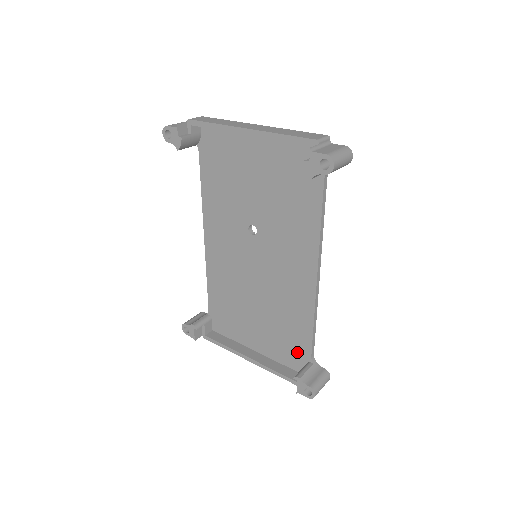
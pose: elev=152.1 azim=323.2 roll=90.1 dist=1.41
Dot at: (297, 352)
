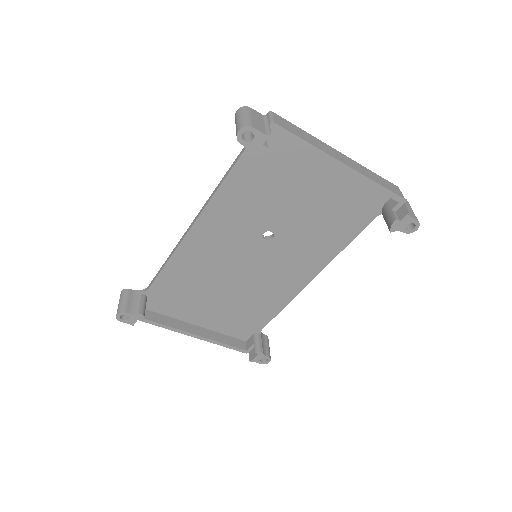
Dot at: (249, 326)
